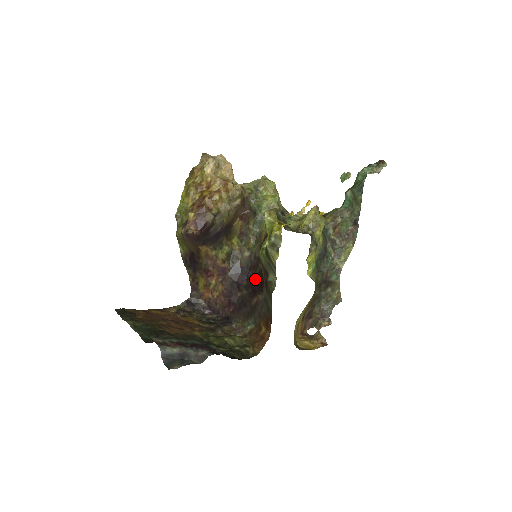
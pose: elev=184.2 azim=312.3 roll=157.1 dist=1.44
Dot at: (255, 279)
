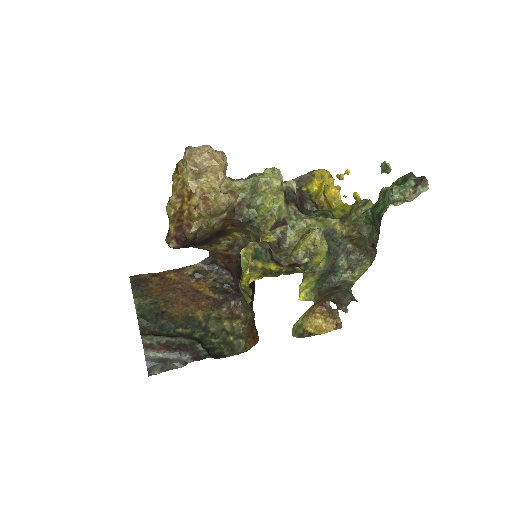
Dot at: occluded
